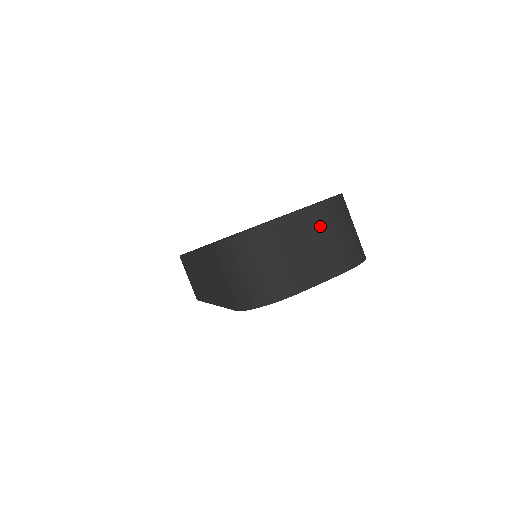
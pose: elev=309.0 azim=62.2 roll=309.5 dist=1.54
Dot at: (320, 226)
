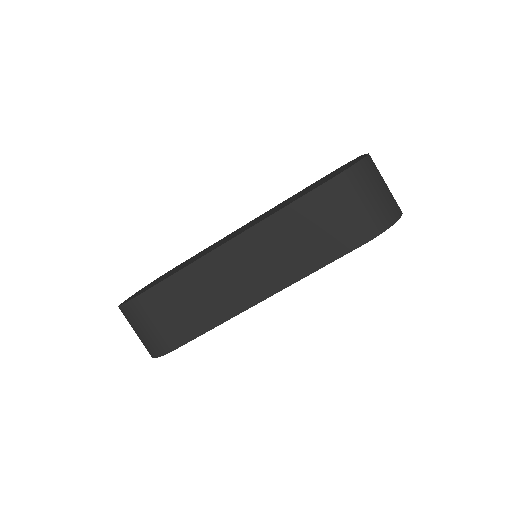
Dot at: occluded
